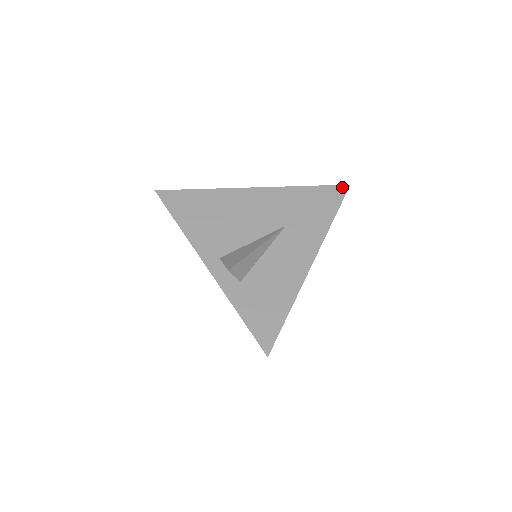
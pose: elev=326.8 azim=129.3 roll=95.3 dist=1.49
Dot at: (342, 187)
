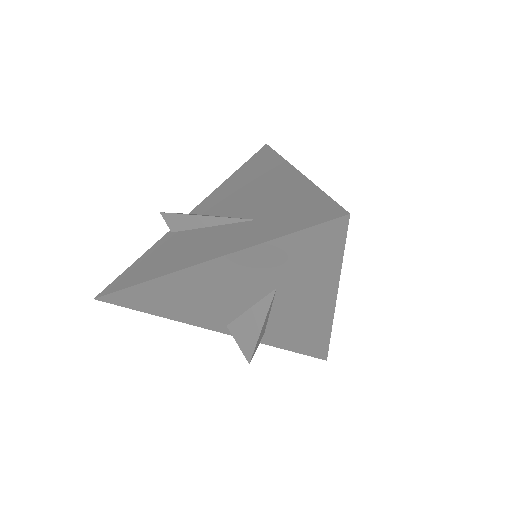
Dot at: (335, 223)
